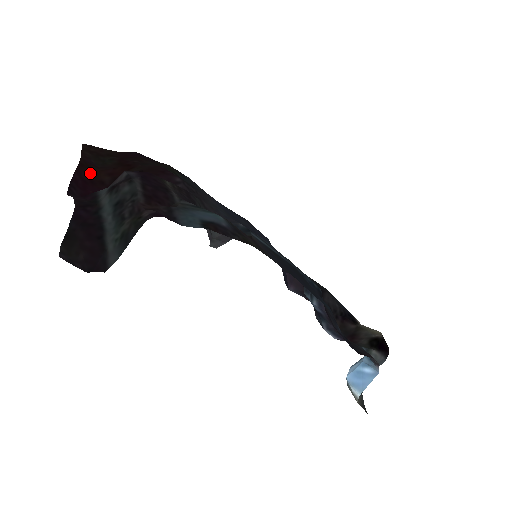
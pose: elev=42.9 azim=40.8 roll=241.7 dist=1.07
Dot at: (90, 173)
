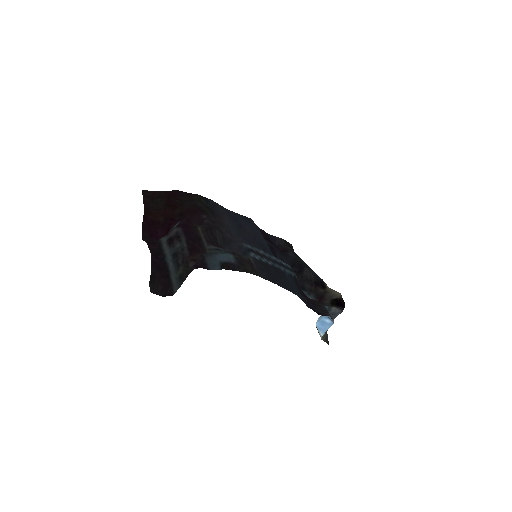
Dot at: (151, 217)
